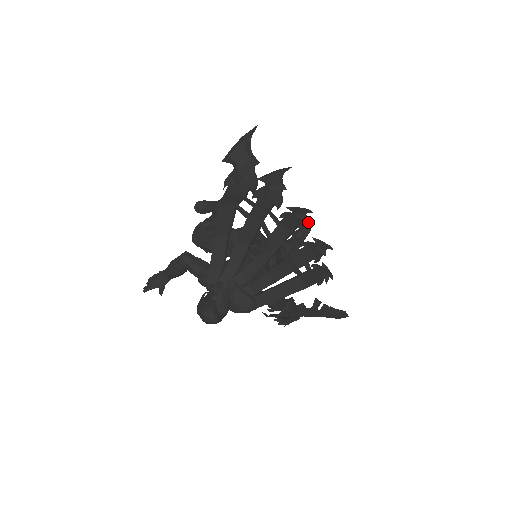
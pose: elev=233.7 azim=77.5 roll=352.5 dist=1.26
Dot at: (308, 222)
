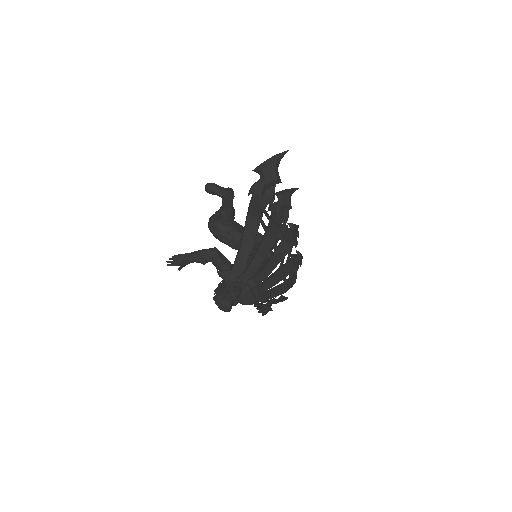
Dot at: (287, 225)
